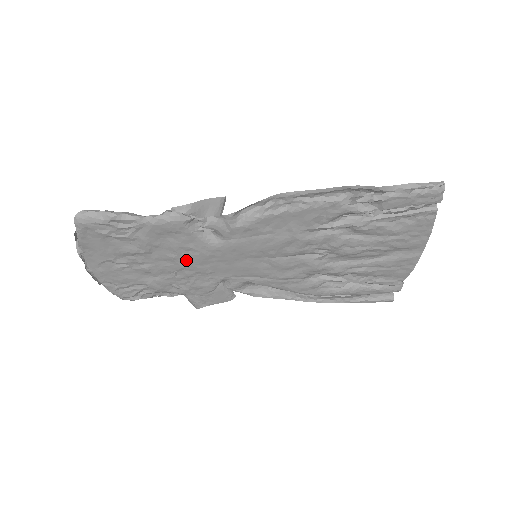
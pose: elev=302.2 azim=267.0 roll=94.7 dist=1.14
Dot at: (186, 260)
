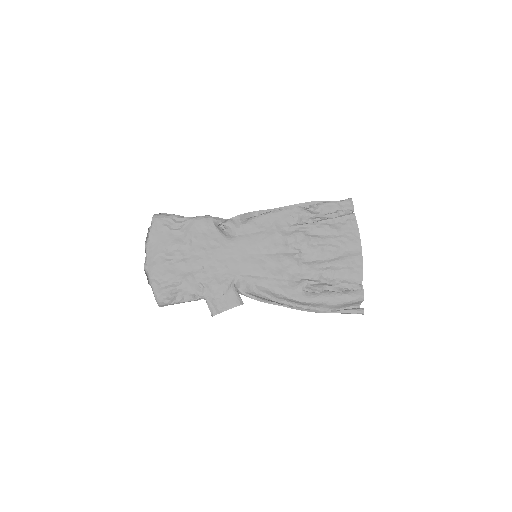
Dot at: (211, 254)
